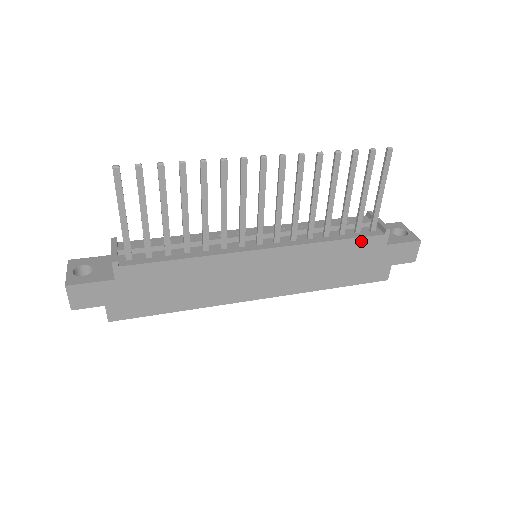
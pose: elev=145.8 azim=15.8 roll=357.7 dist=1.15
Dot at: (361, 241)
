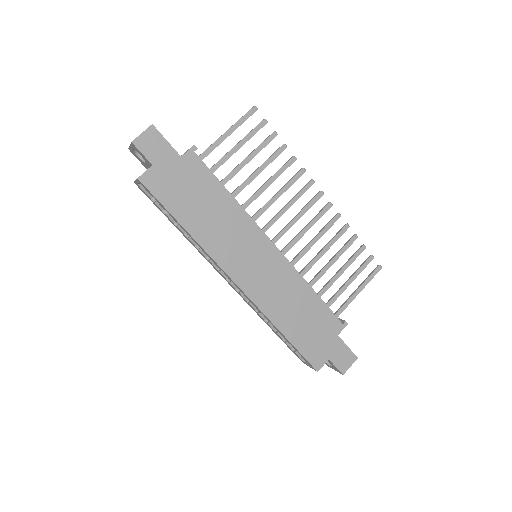
Dot at: (327, 312)
